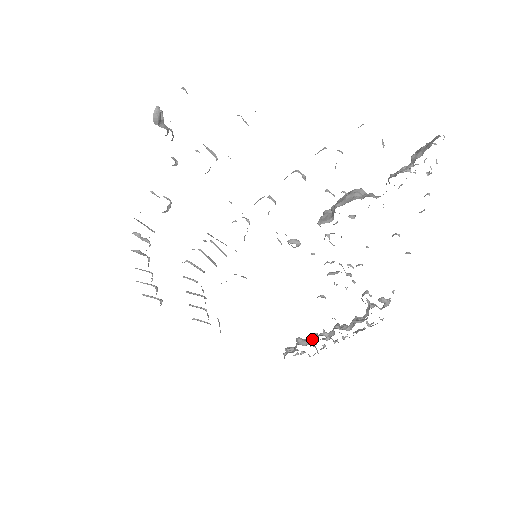
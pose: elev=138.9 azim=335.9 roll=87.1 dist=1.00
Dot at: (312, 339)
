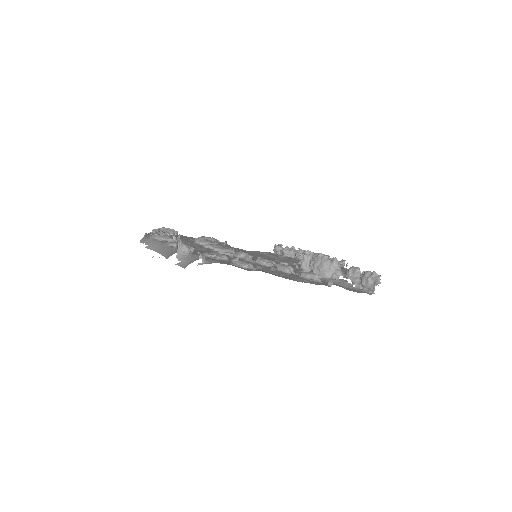
Dot at: (293, 251)
